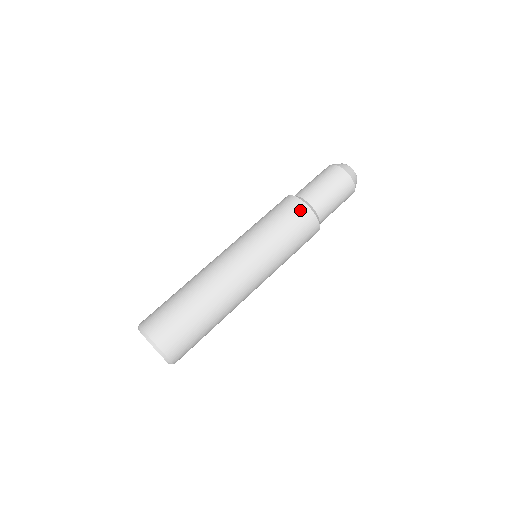
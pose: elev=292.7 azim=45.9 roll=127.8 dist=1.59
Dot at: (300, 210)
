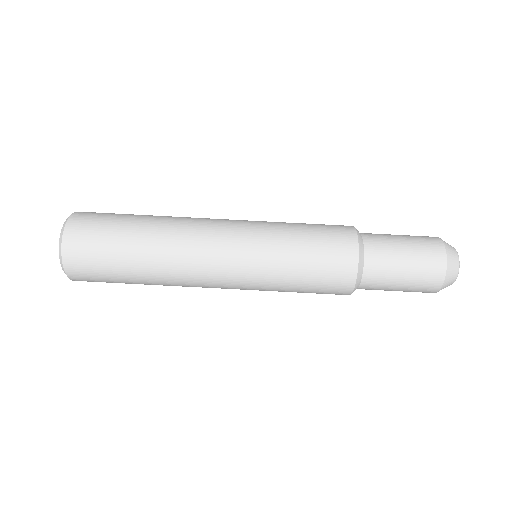
Dot at: (344, 267)
